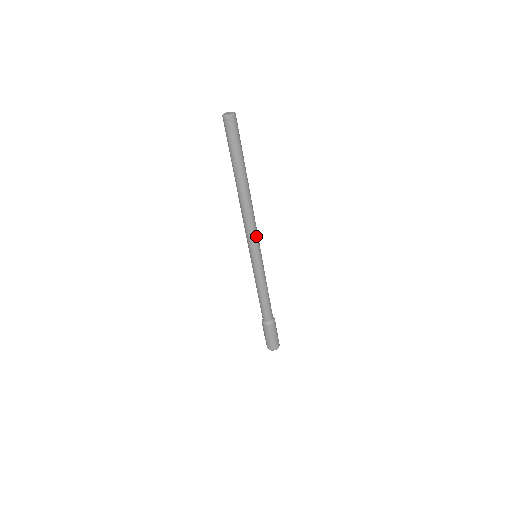
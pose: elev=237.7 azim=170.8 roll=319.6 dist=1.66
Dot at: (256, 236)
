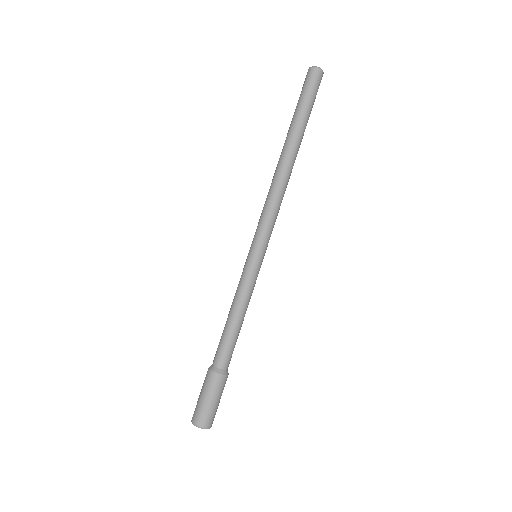
Dot at: (268, 223)
